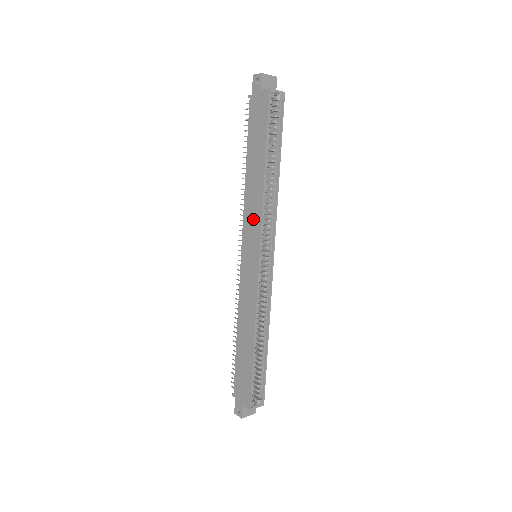
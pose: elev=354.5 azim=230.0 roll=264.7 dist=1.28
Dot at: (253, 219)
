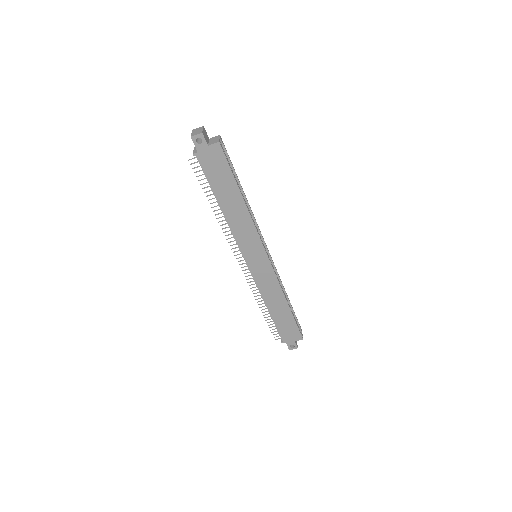
Dot at: (248, 236)
